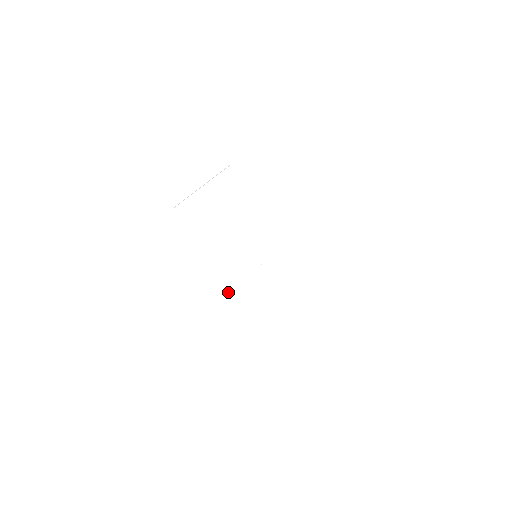
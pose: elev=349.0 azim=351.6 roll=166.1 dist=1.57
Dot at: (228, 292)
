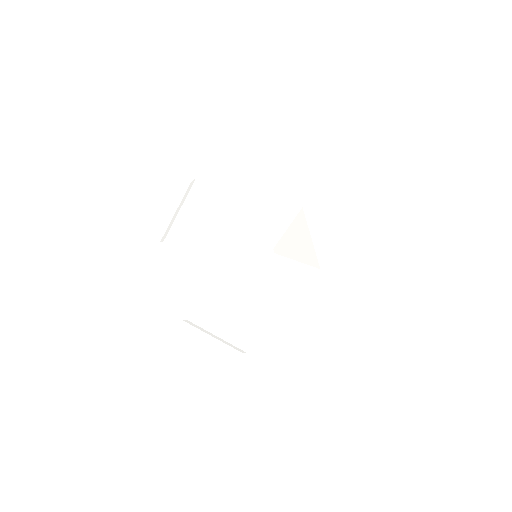
Dot at: (252, 300)
